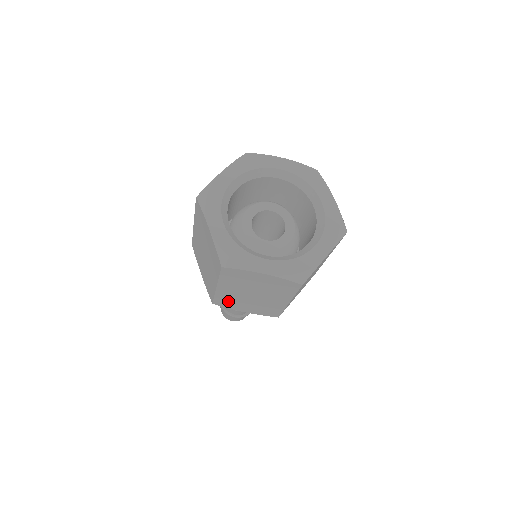
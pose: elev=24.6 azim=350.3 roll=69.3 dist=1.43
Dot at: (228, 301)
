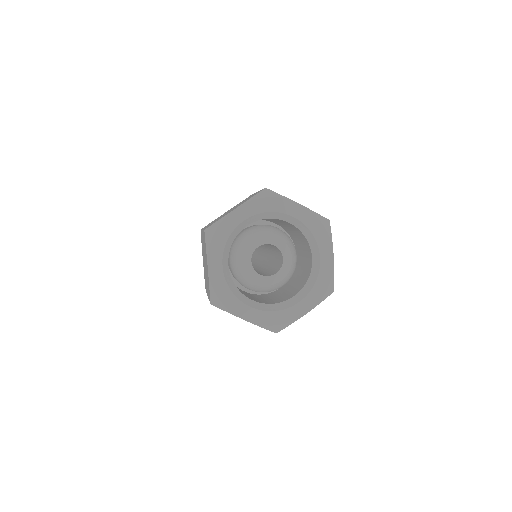
Dot at: occluded
